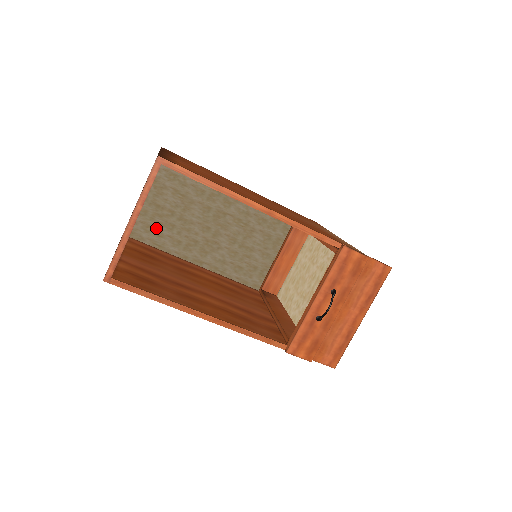
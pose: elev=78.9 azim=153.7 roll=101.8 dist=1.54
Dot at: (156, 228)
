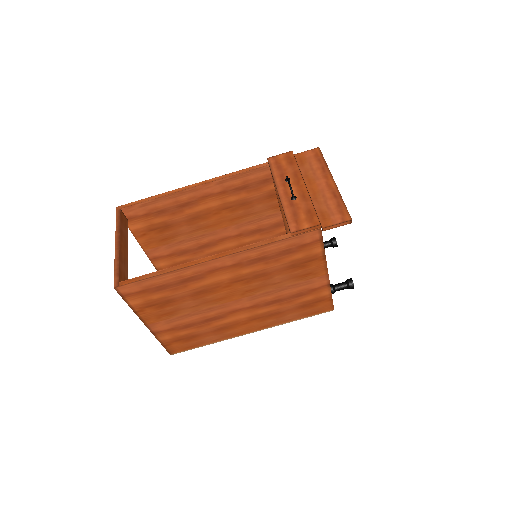
Dot at: occluded
